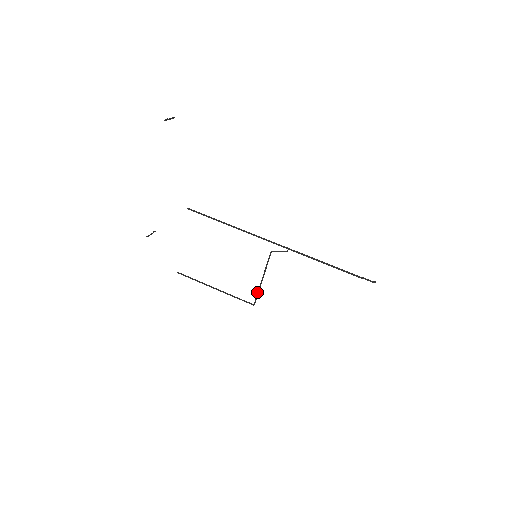
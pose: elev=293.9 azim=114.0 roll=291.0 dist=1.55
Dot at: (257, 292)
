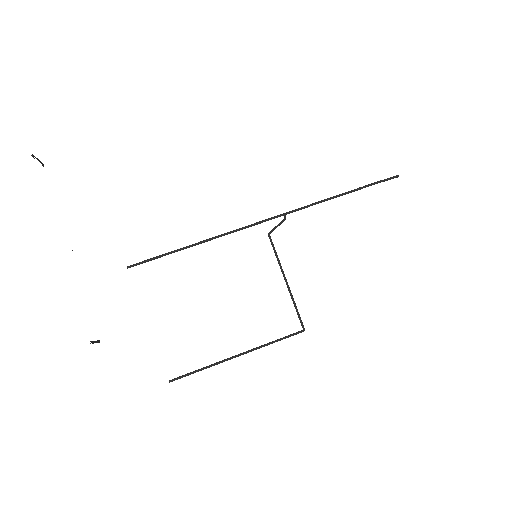
Dot at: (294, 306)
